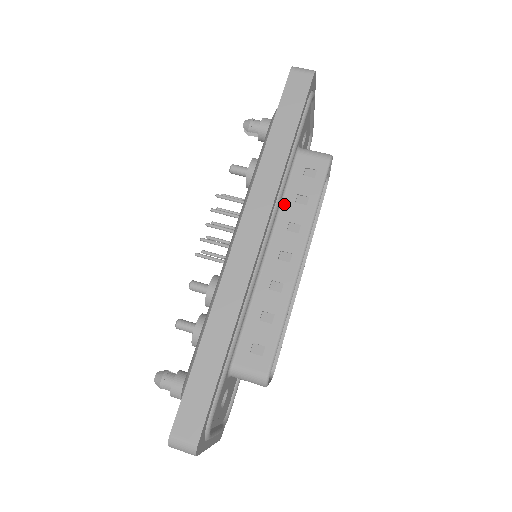
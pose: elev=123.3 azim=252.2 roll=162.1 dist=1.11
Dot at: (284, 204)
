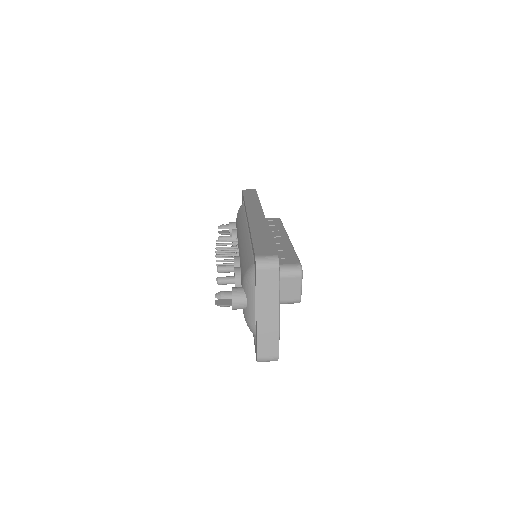
Dot at: occluded
